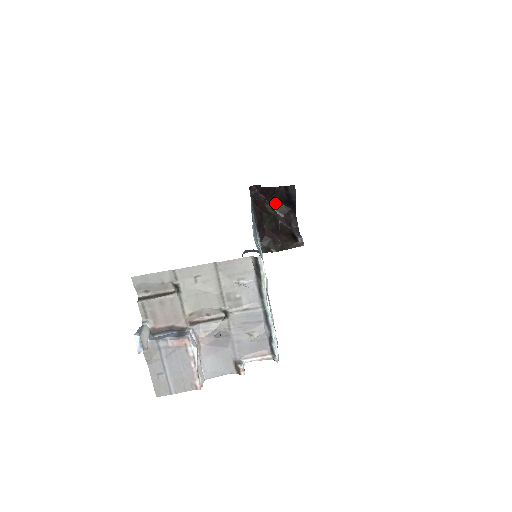
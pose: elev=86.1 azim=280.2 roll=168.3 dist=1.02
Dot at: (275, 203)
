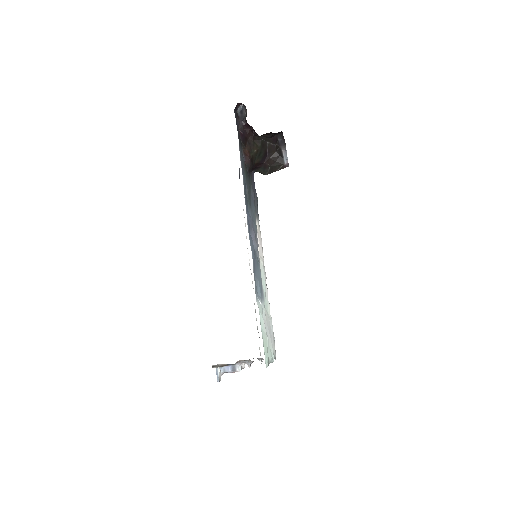
Dot at: occluded
